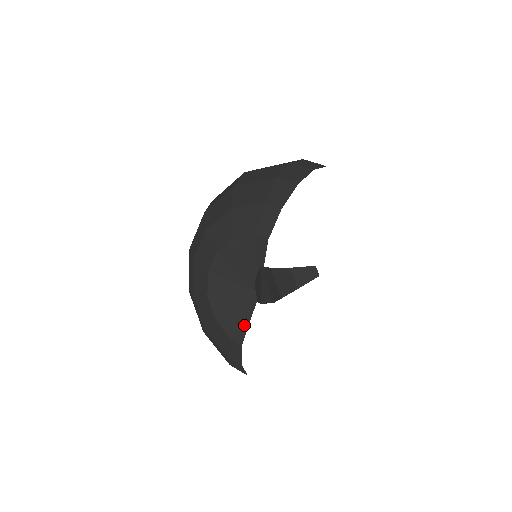
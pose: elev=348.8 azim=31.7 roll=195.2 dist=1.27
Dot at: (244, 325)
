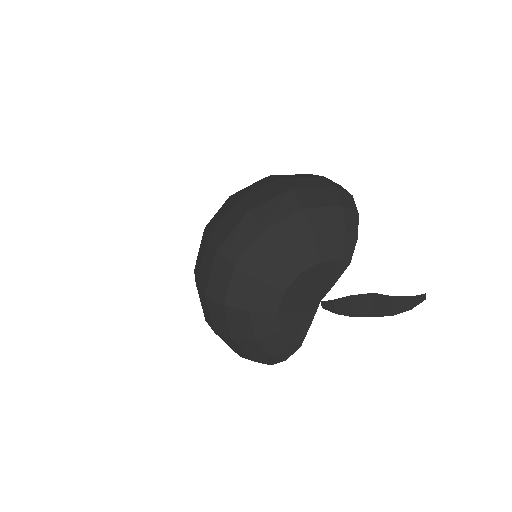
Dot at: (305, 330)
